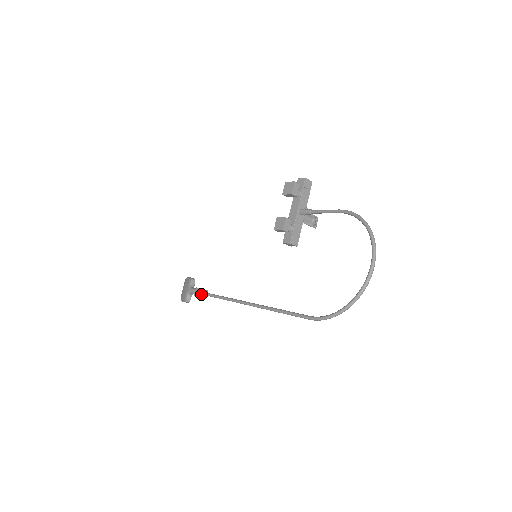
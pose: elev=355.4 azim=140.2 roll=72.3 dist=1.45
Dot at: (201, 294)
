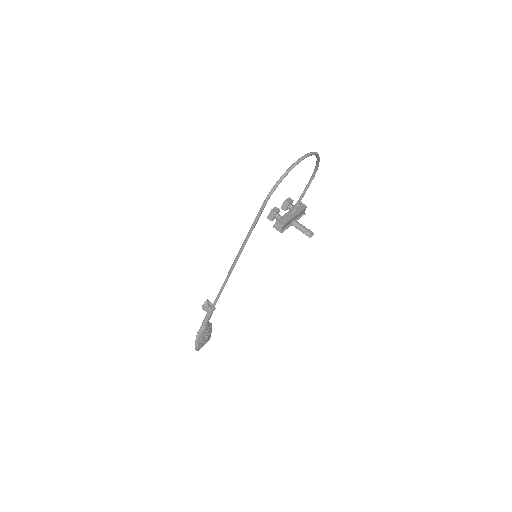
Dot at: (206, 302)
